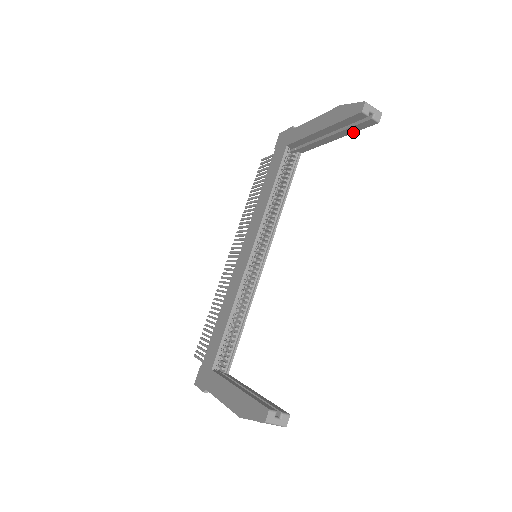
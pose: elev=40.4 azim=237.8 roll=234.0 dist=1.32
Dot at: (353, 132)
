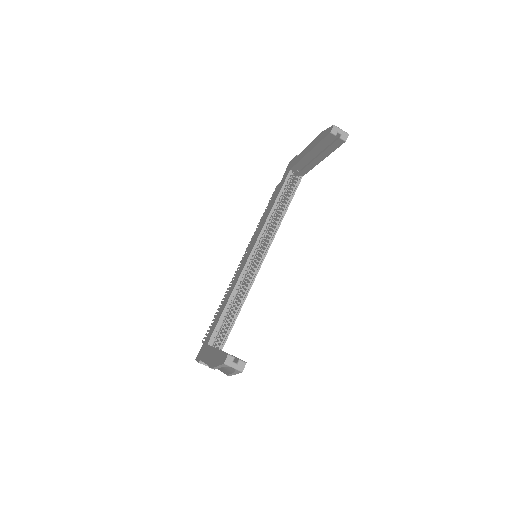
Dot at: (331, 152)
